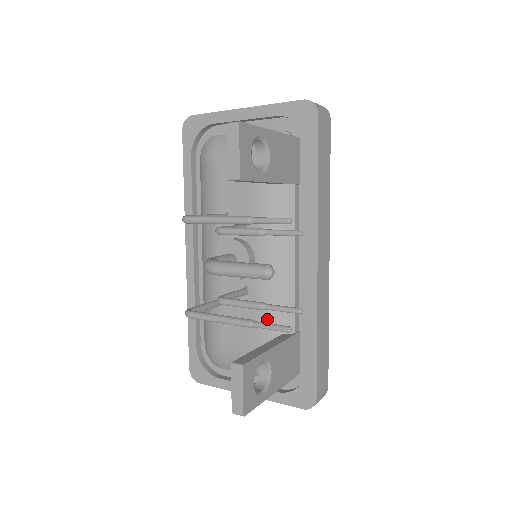
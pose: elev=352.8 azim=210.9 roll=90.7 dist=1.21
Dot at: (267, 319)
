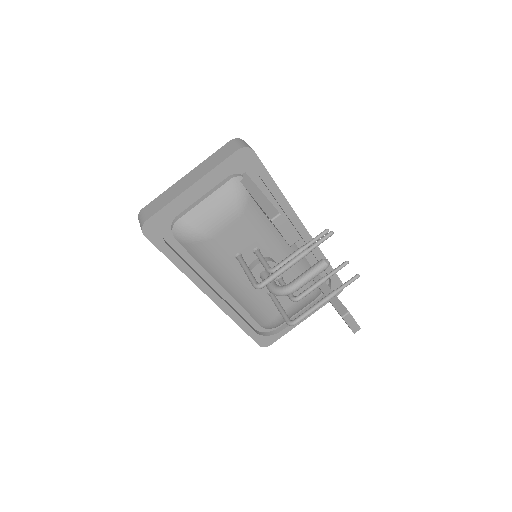
Dot at: occluded
